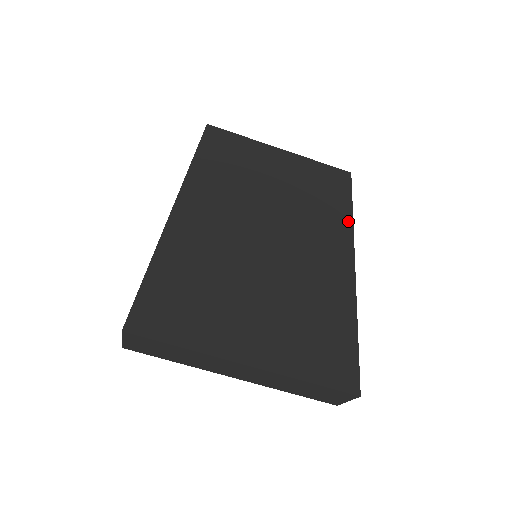
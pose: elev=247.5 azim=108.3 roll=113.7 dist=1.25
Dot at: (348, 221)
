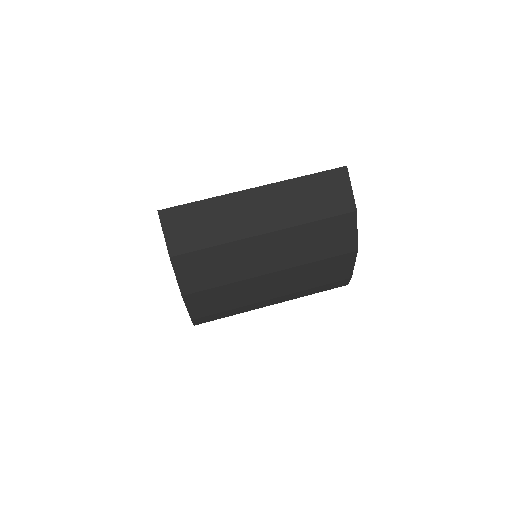
Dot at: occluded
